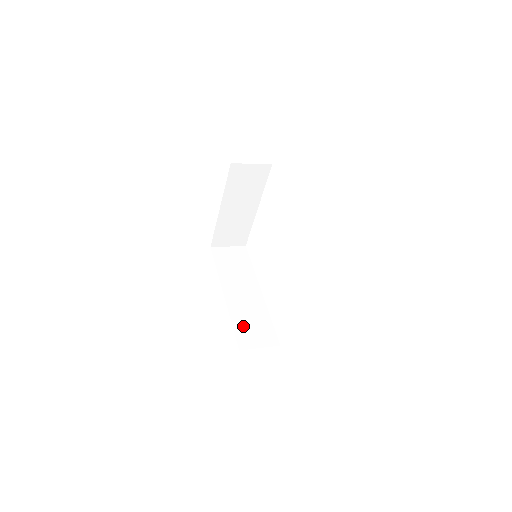
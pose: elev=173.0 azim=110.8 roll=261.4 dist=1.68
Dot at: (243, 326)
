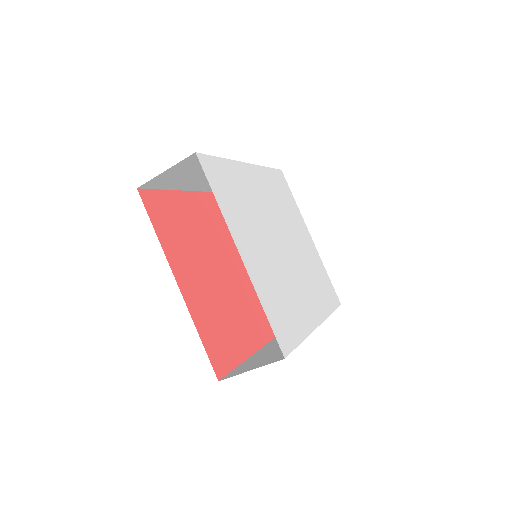
Dot at: (253, 360)
